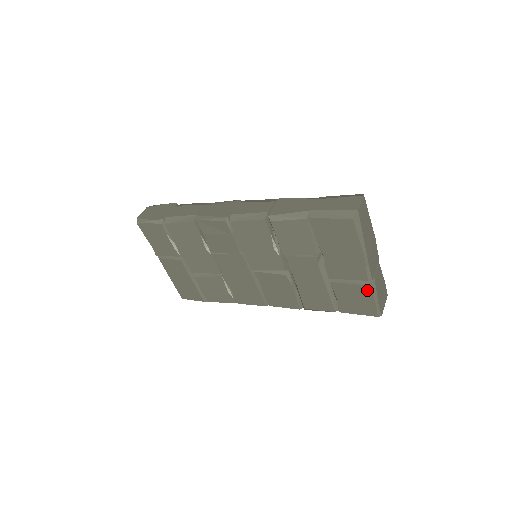
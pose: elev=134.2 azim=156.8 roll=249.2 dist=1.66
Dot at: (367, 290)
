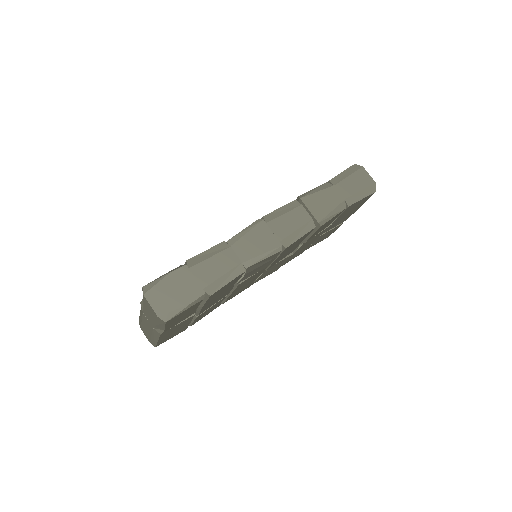
Dot at: (339, 226)
